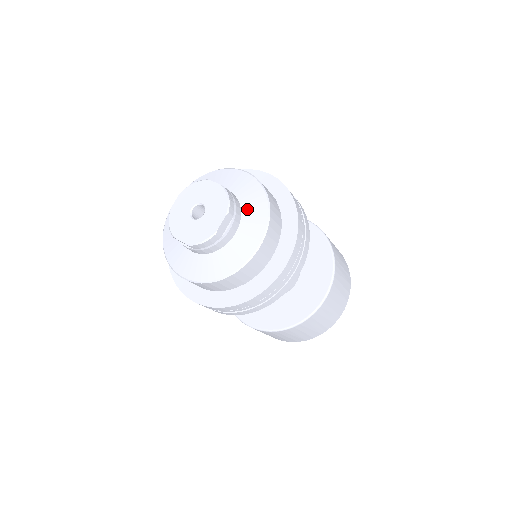
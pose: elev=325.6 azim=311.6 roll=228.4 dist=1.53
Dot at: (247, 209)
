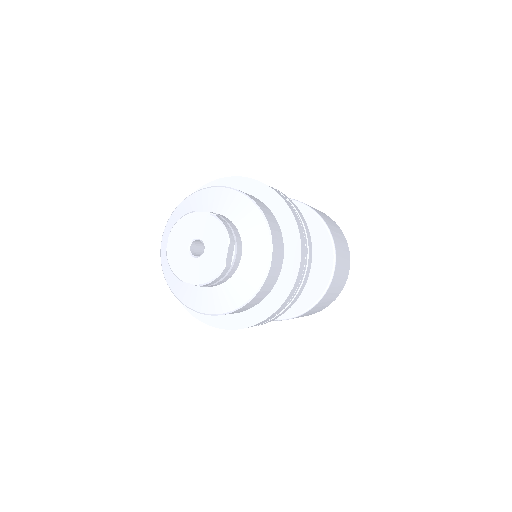
Dot at: (244, 228)
